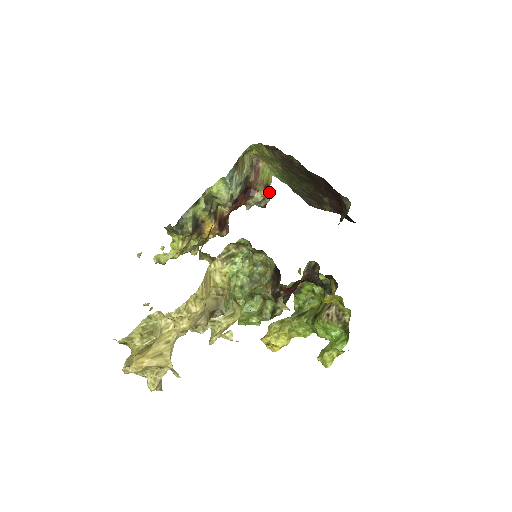
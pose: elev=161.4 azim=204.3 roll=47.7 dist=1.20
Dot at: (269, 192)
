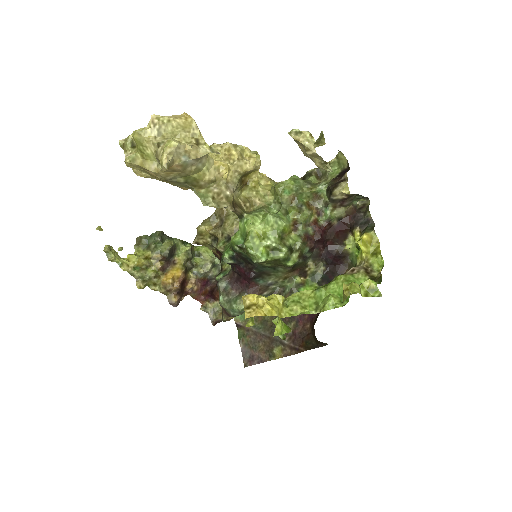
Dot at: occluded
